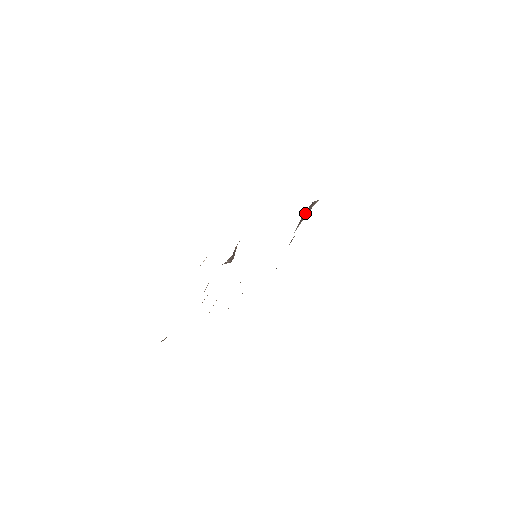
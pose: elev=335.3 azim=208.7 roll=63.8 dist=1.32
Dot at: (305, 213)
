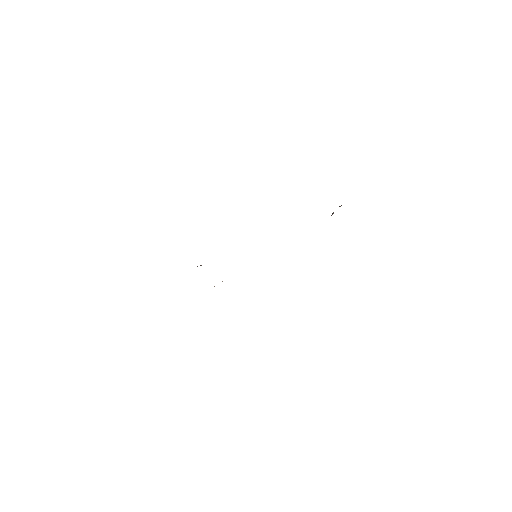
Dot at: occluded
